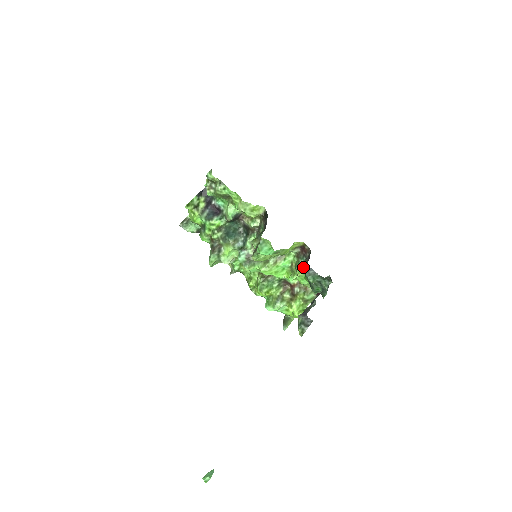
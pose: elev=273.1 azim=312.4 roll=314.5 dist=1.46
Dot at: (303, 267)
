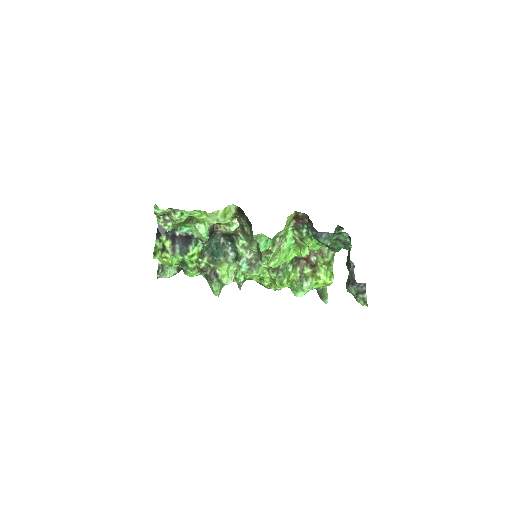
Dot at: occluded
